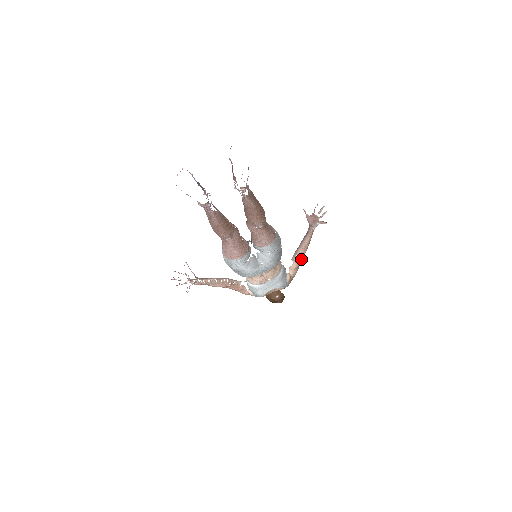
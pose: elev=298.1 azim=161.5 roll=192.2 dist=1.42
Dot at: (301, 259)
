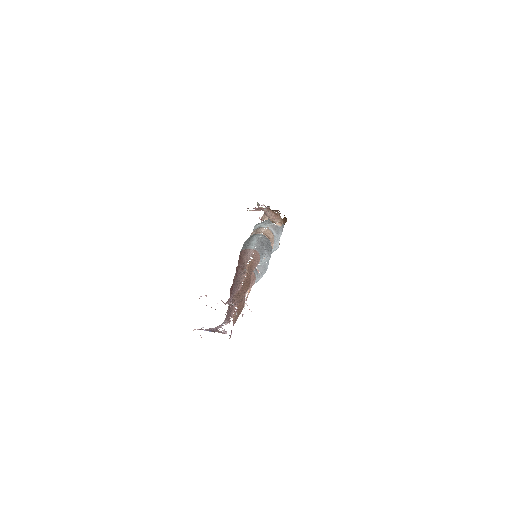
Dot at: (275, 216)
